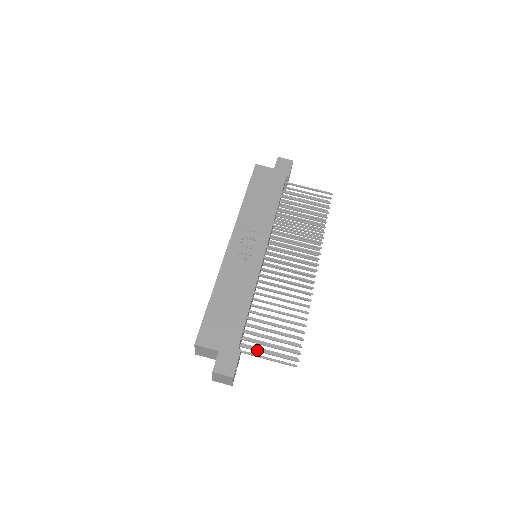
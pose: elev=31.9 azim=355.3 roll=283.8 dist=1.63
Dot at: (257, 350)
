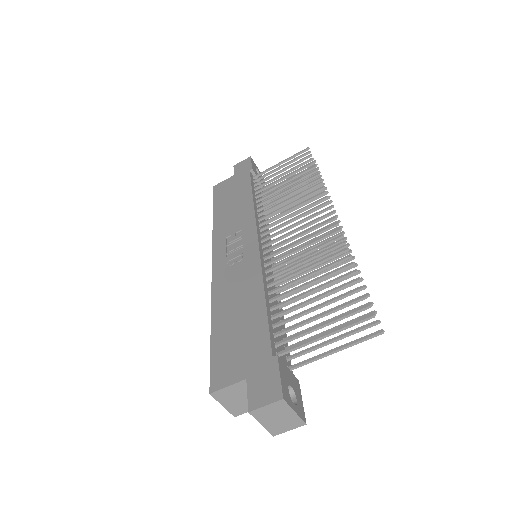
Dot at: (304, 343)
